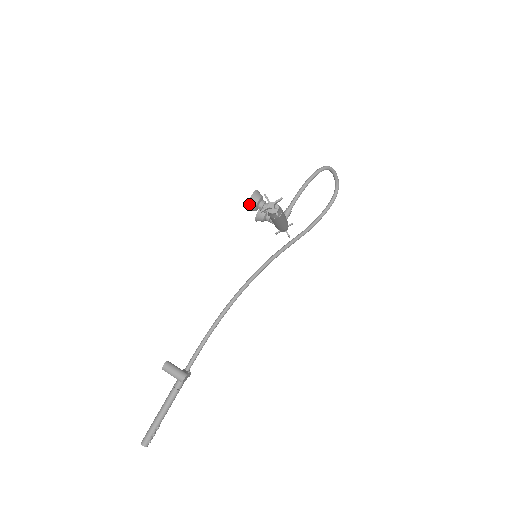
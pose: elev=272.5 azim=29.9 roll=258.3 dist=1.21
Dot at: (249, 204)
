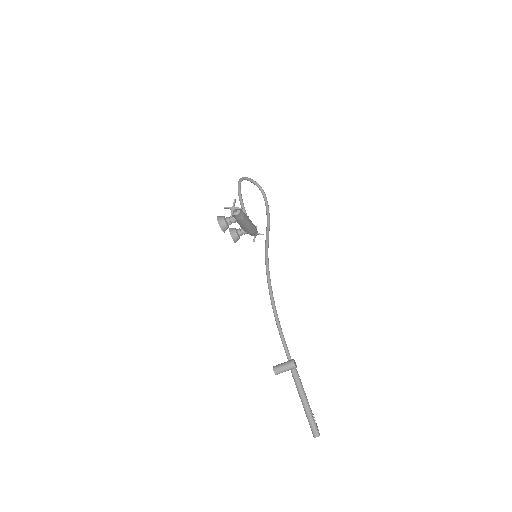
Dot at: (221, 226)
